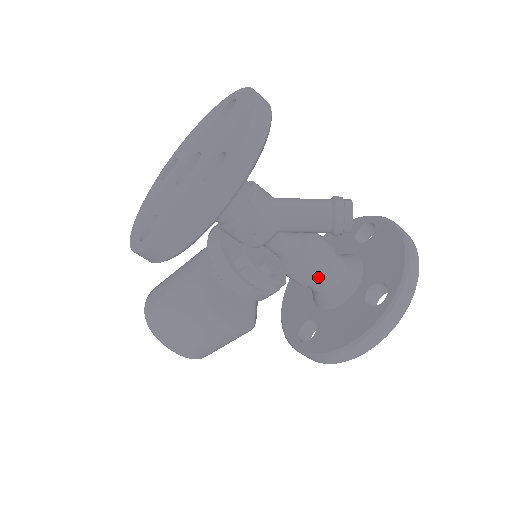
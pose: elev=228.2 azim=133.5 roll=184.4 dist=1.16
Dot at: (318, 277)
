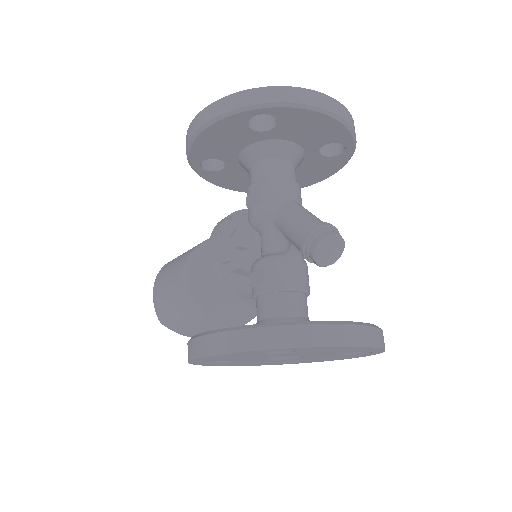
Dot at: (263, 288)
